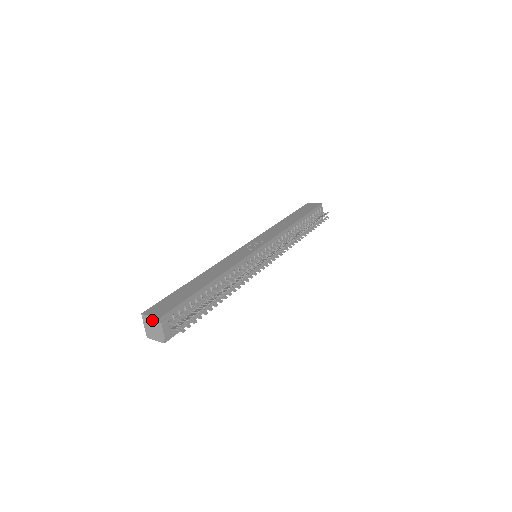
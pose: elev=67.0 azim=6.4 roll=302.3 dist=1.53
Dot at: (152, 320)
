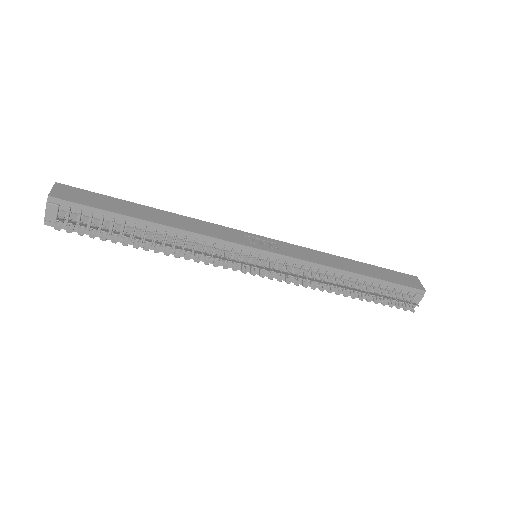
Dot at: occluded
